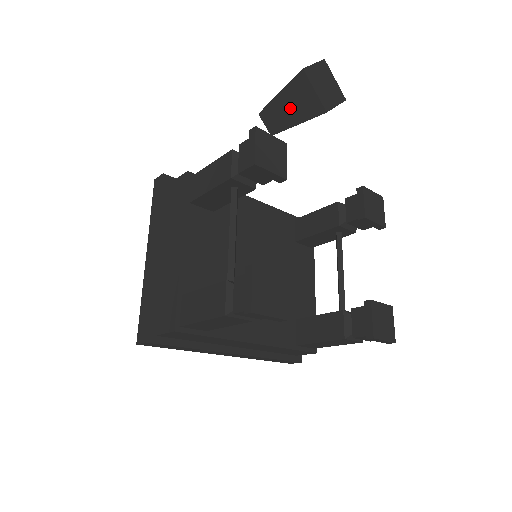
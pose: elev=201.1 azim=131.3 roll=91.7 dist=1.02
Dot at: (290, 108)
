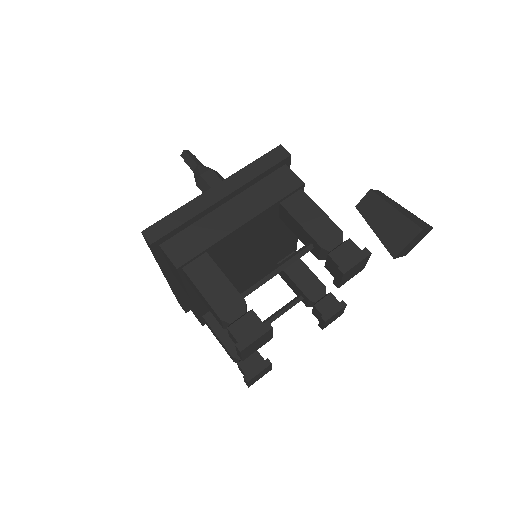
Dot at: (386, 222)
